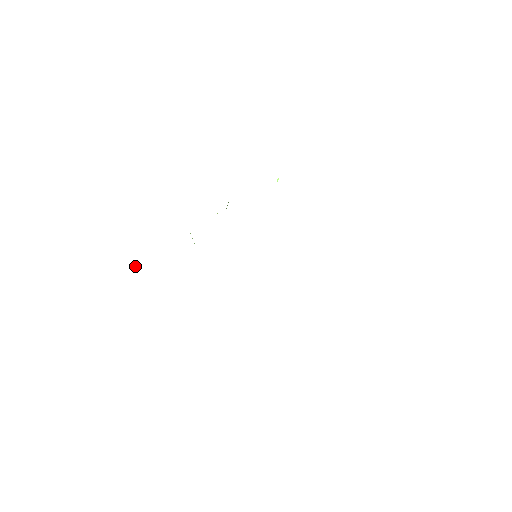
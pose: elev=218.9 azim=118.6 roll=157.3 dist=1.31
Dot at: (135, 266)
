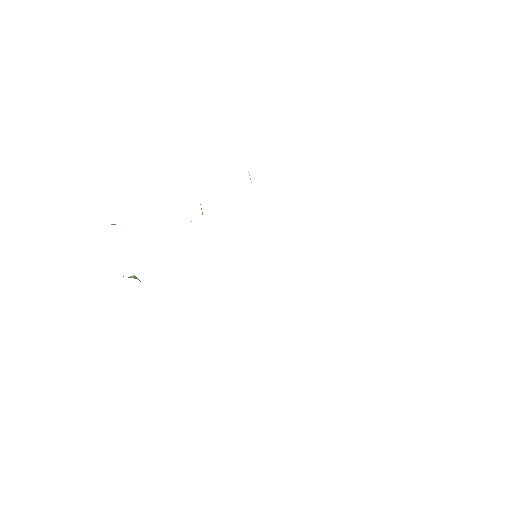
Dot at: (133, 276)
